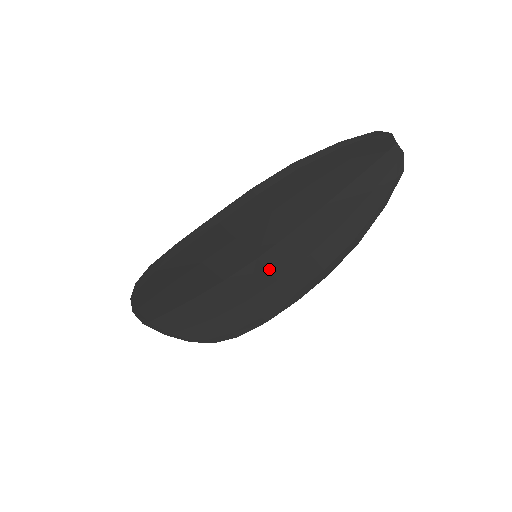
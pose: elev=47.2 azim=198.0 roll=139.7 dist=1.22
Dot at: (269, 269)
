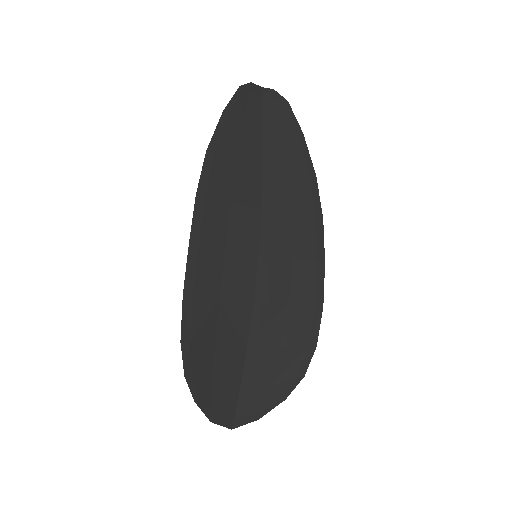
Dot at: (276, 256)
